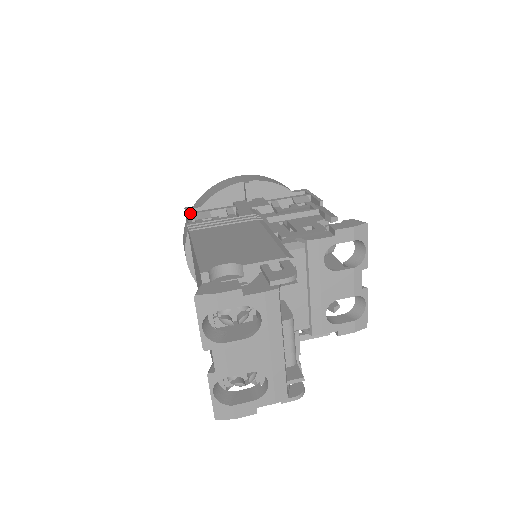
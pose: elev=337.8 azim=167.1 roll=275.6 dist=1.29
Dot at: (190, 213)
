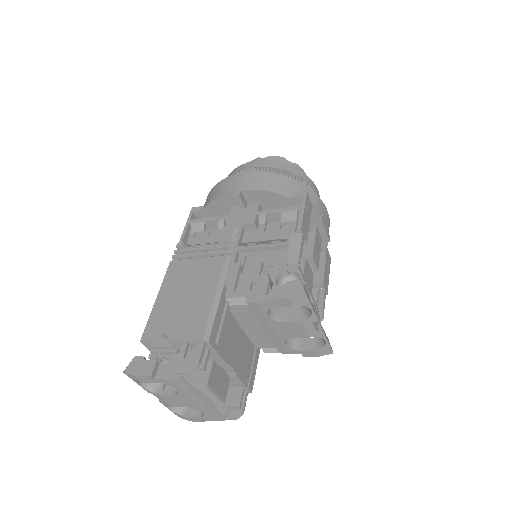
Dot at: (189, 222)
